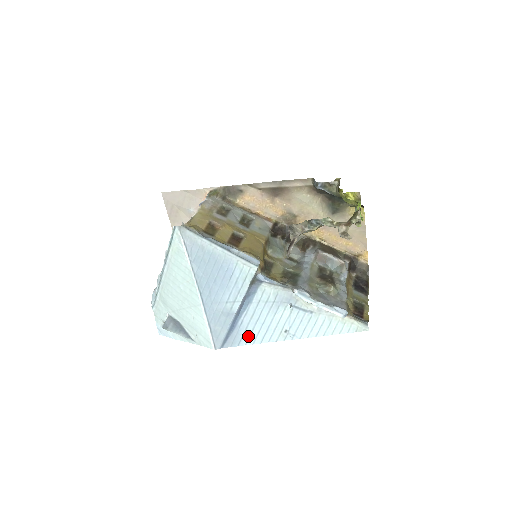
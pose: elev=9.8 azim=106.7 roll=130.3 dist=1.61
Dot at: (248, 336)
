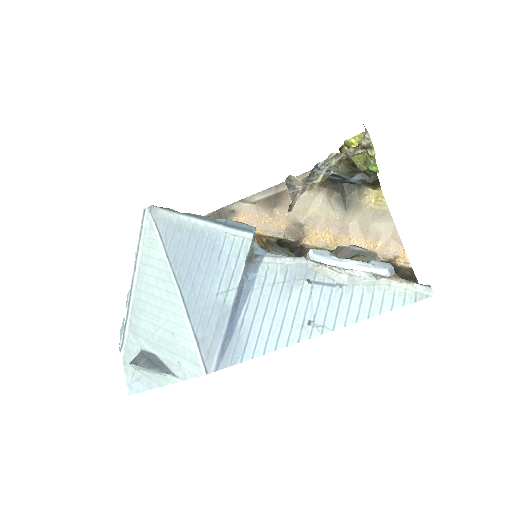
Dot at: (254, 342)
